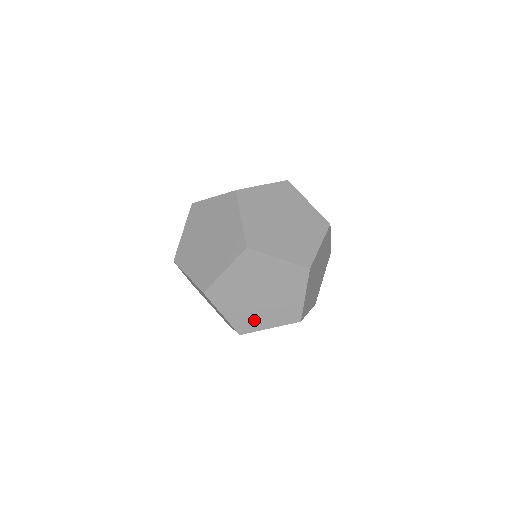
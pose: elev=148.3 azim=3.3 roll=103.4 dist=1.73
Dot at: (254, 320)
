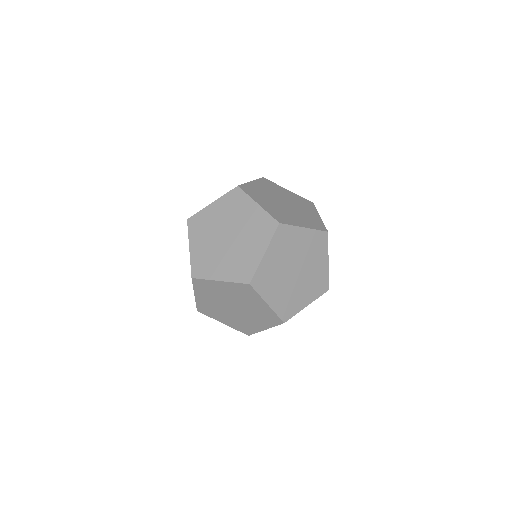
Dot at: (294, 301)
